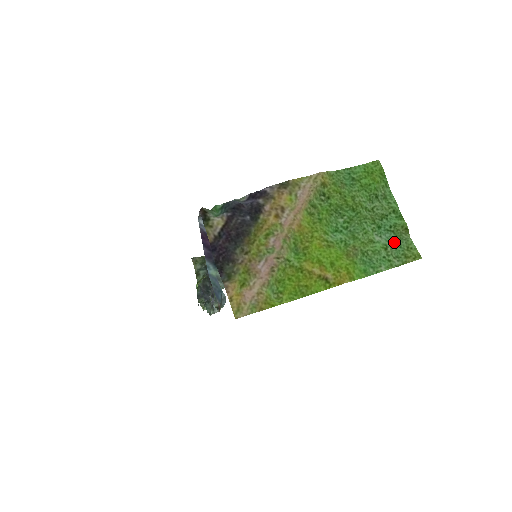
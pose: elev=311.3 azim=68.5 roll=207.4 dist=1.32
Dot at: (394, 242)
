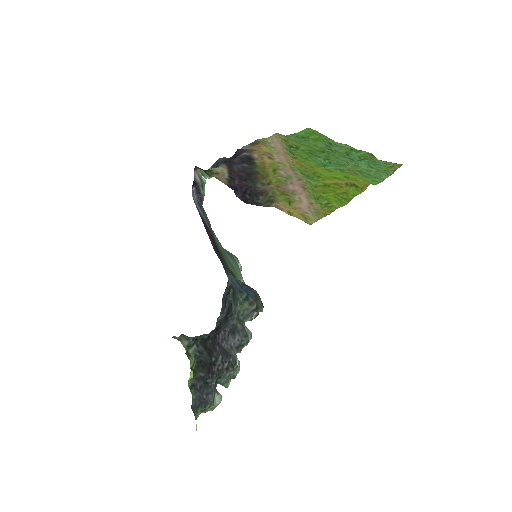
Dot at: (372, 164)
